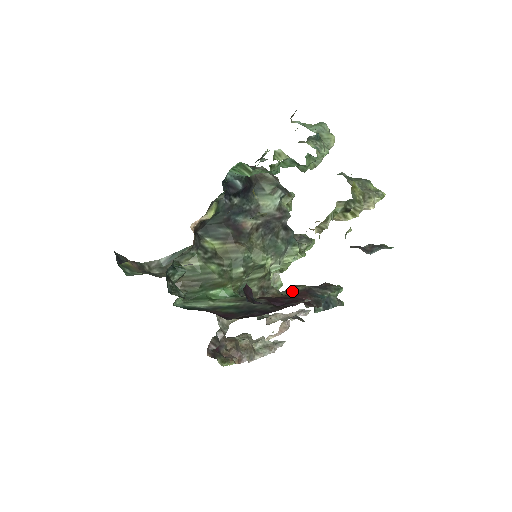
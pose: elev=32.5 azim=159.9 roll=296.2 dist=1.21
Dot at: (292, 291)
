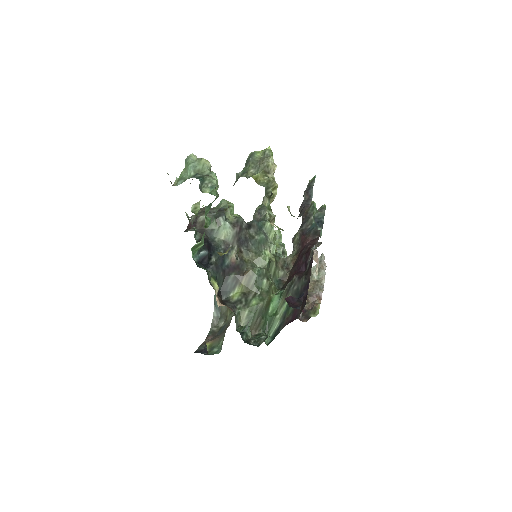
Dot at: (296, 245)
